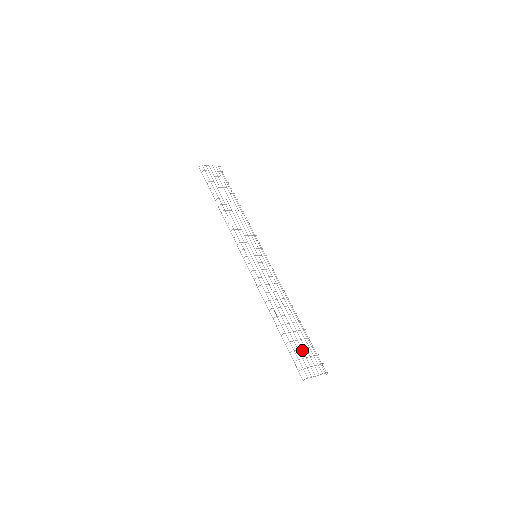
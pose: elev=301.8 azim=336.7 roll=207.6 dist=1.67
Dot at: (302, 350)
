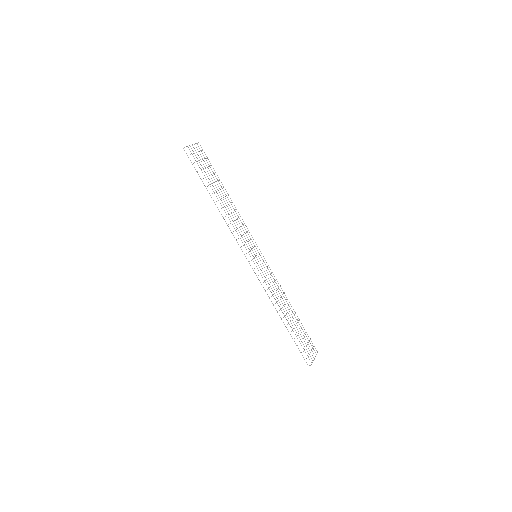
Dot at: occluded
